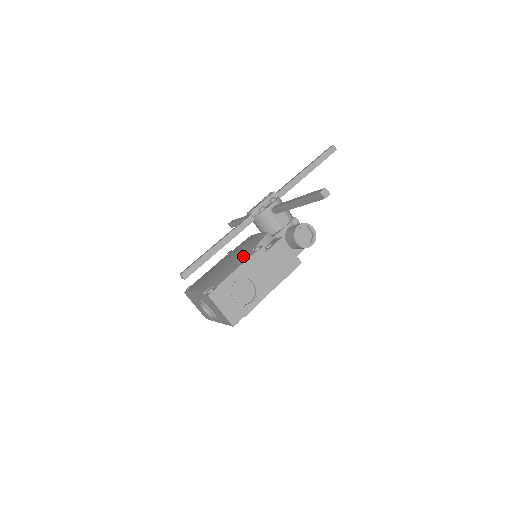
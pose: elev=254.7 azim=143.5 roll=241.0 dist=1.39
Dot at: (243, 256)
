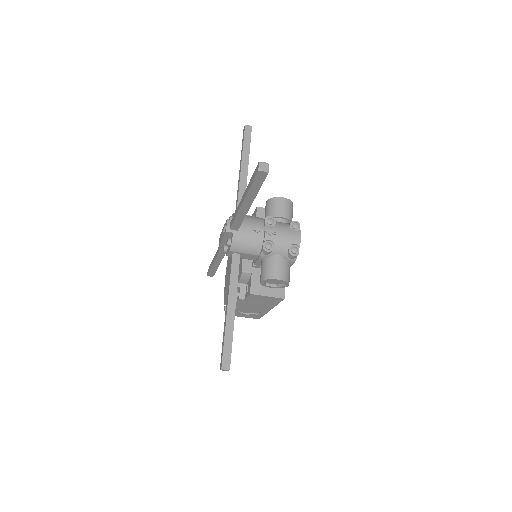
Dot at: occluded
